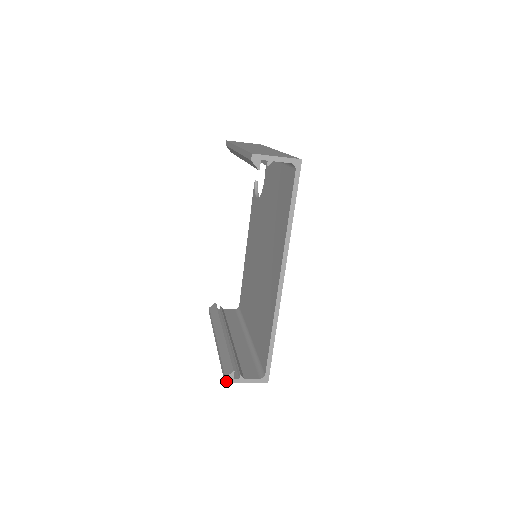
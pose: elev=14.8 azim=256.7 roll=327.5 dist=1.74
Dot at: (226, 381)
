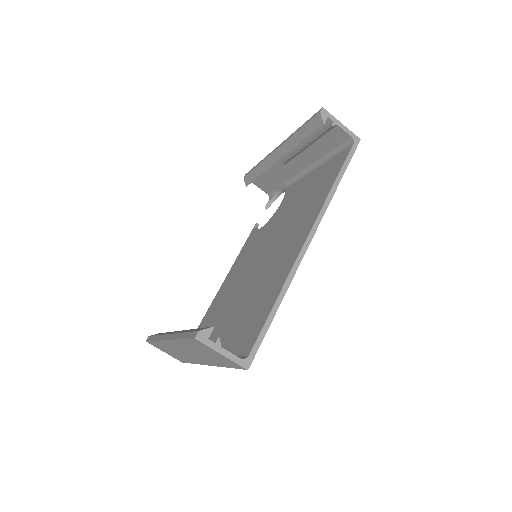
Dot at: (197, 337)
